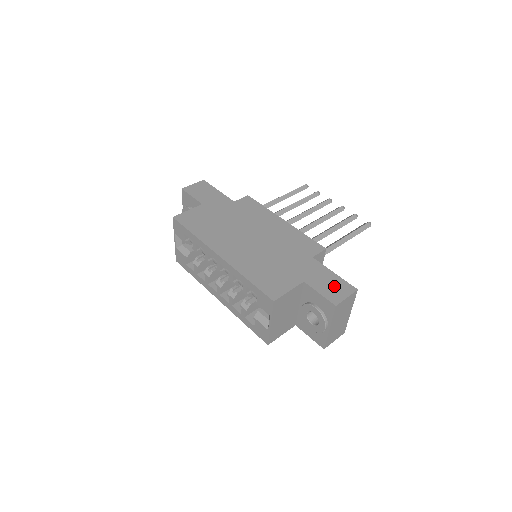
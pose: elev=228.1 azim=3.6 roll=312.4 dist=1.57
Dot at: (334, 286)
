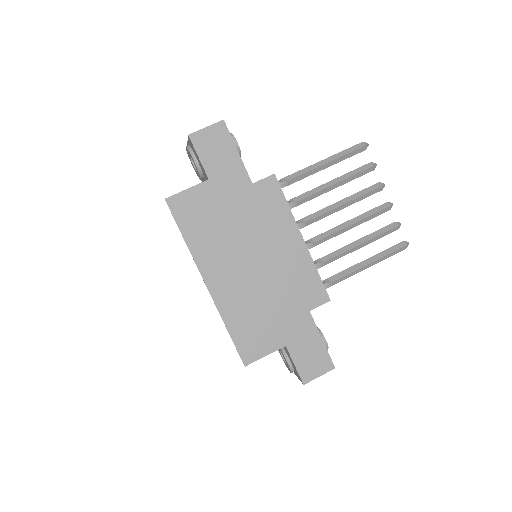
Dot at: (314, 359)
